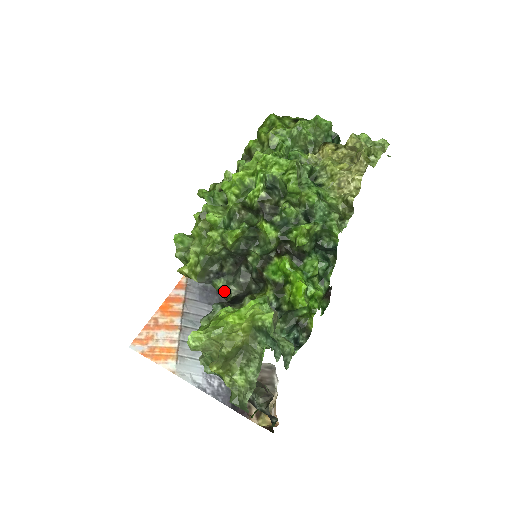
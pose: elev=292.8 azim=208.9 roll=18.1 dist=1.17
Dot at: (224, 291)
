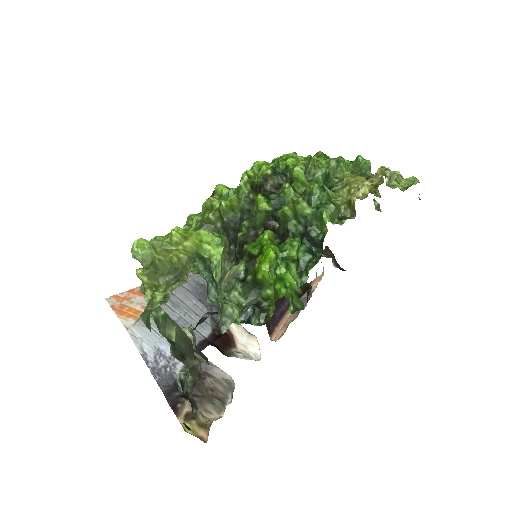
Dot at: occluded
